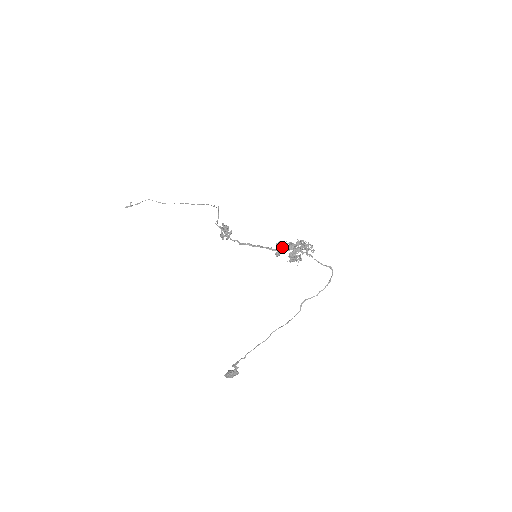
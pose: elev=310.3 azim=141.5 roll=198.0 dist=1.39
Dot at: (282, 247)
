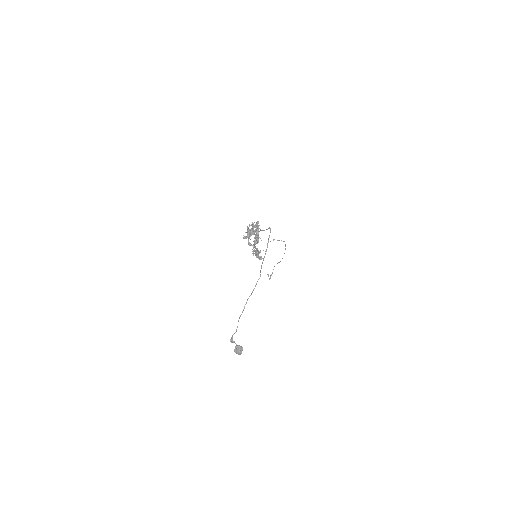
Dot at: (248, 238)
